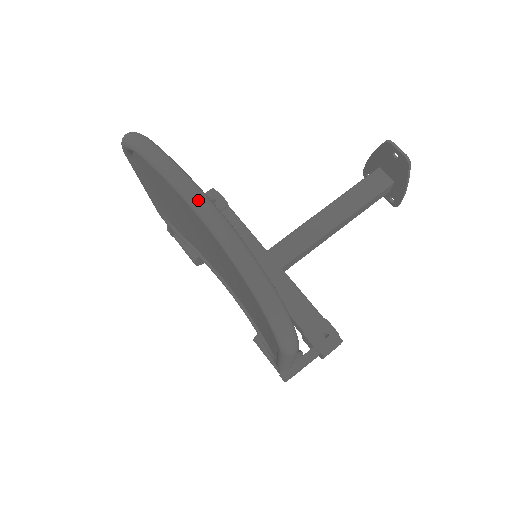
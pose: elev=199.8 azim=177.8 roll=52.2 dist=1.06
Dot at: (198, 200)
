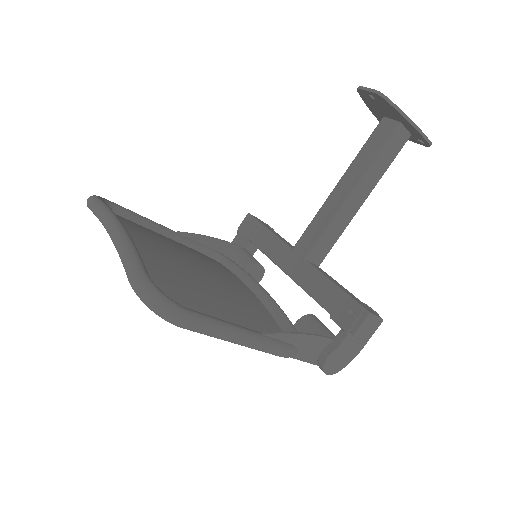
Dot at: (106, 224)
